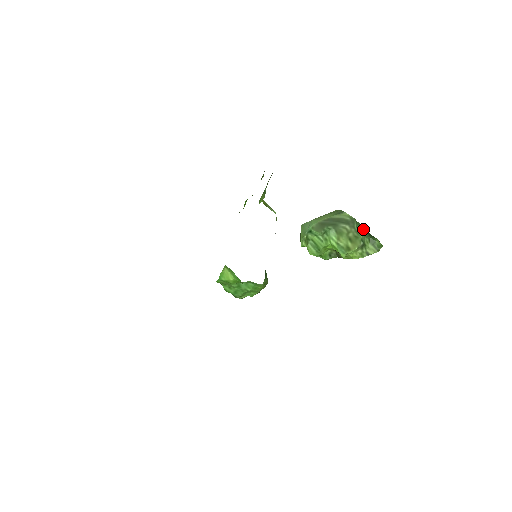
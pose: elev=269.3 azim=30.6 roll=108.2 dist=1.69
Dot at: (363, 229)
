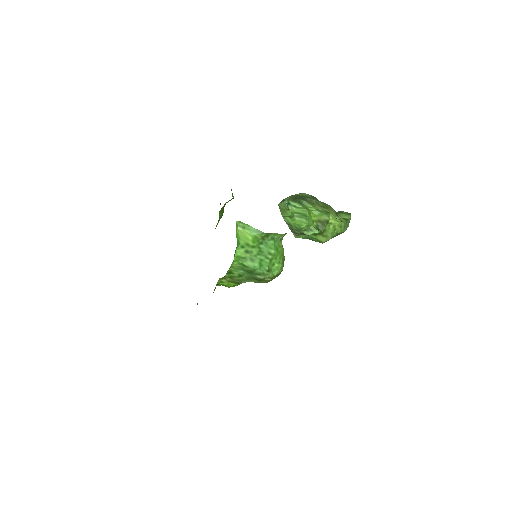
Dot at: occluded
